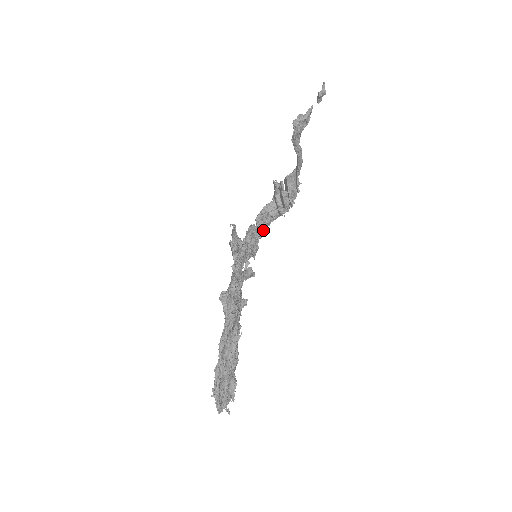
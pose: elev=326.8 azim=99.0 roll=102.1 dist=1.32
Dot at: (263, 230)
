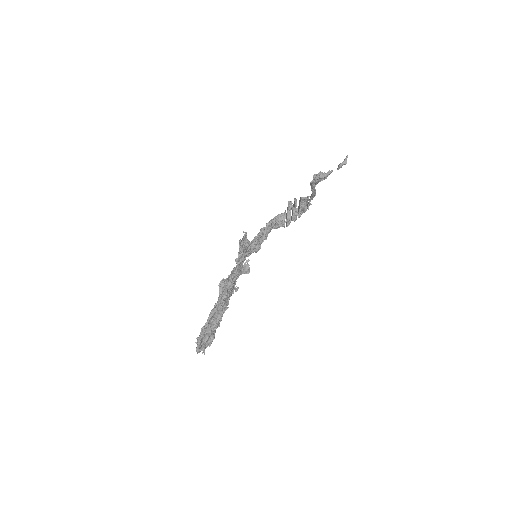
Dot at: (270, 231)
